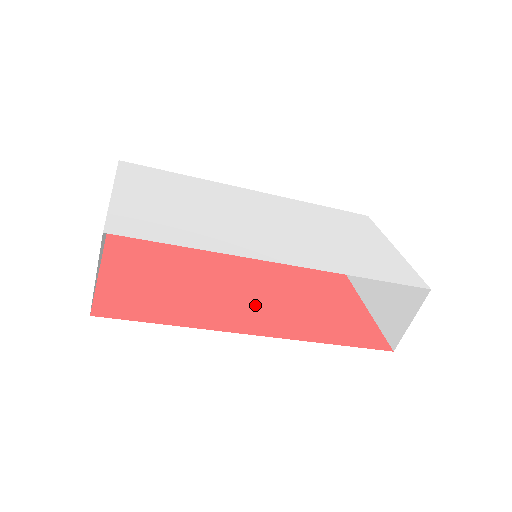
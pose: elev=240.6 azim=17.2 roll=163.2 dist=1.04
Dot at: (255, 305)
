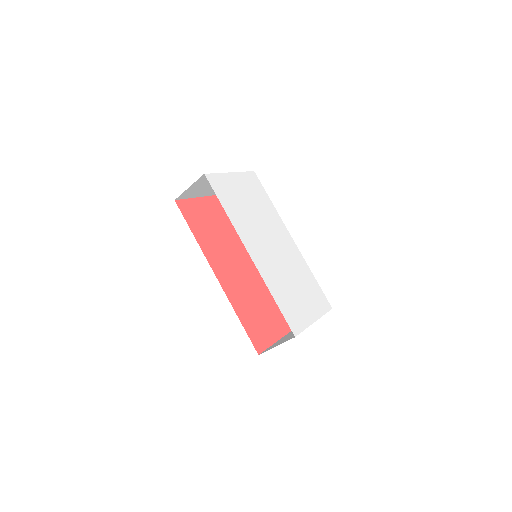
Dot at: (233, 273)
